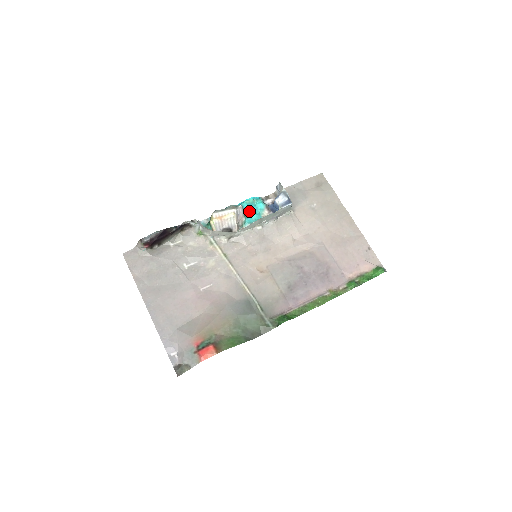
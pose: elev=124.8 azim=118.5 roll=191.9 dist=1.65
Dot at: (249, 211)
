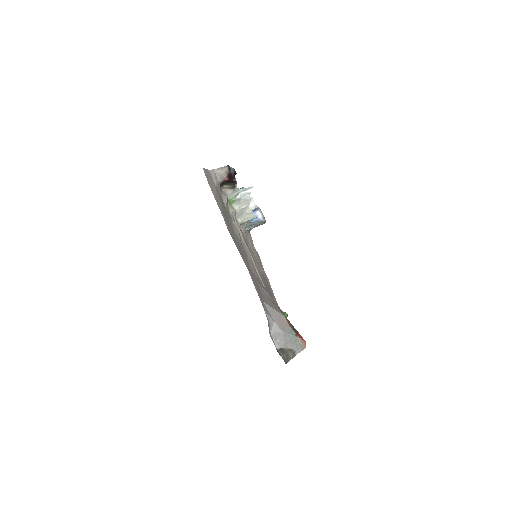
Dot at: occluded
